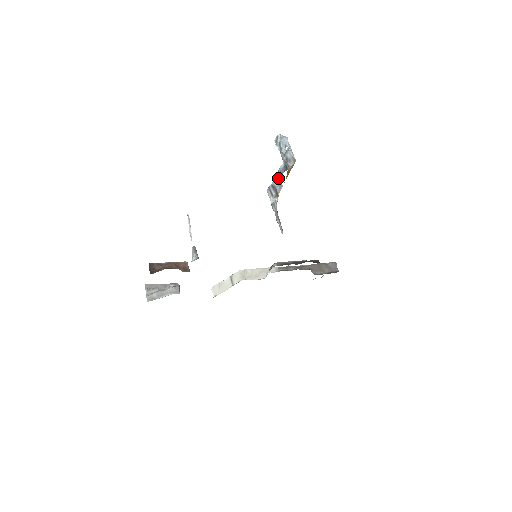
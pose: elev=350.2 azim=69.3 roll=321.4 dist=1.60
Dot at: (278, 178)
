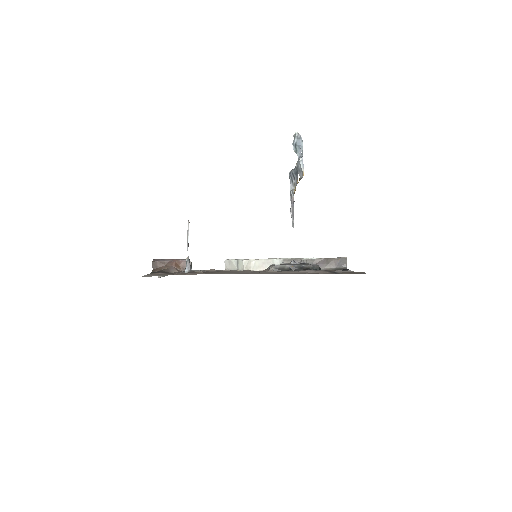
Dot at: (296, 172)
